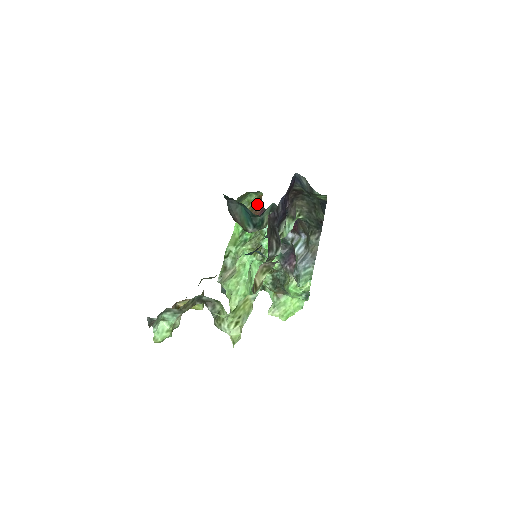
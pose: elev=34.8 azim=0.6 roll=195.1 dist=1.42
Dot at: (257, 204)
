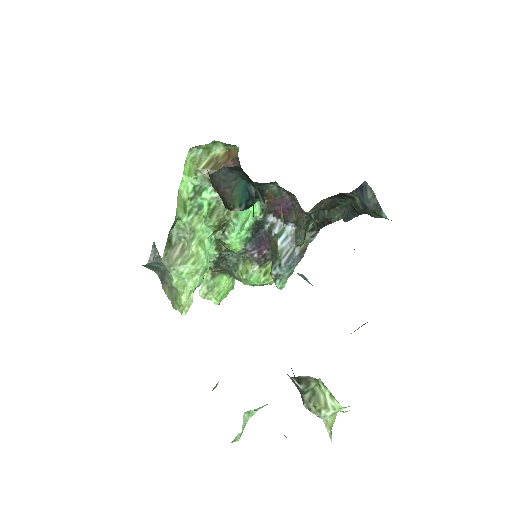
Dot at: (226, 160)
